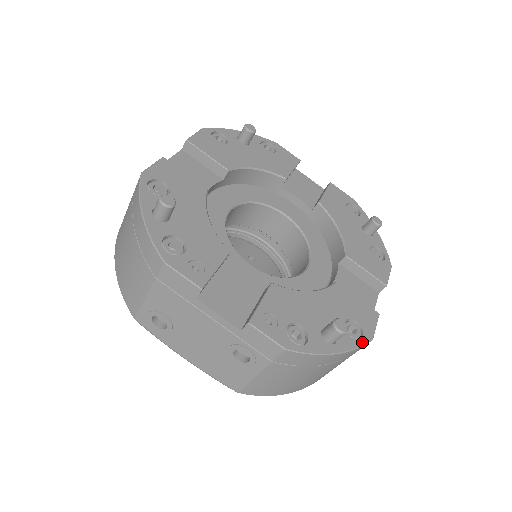
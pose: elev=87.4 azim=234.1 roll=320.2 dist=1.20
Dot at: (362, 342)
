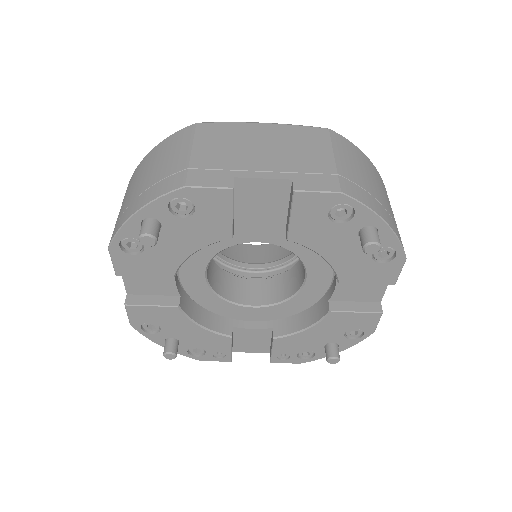
Dot at: (363, 339)
